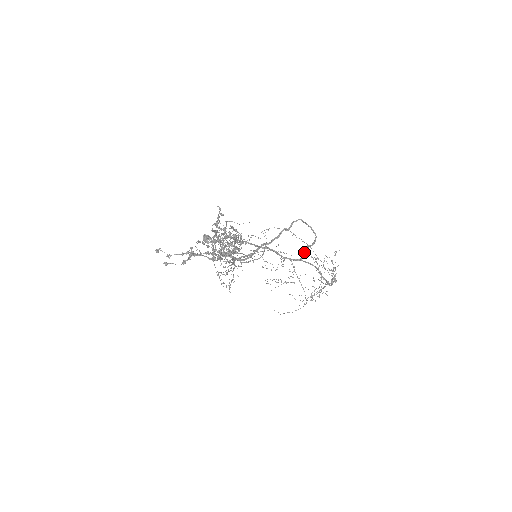
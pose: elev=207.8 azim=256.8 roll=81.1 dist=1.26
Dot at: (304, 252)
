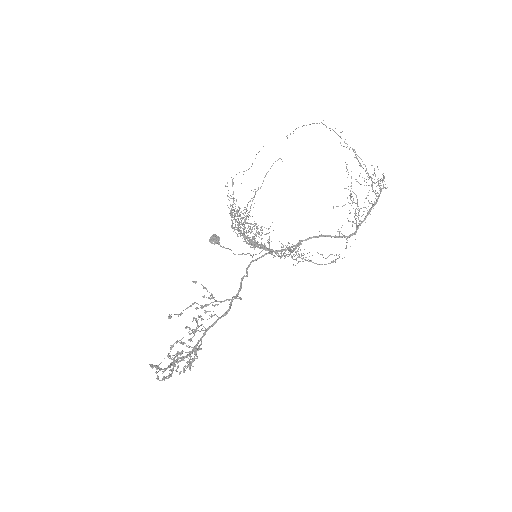
Dot at: (292, 250)
